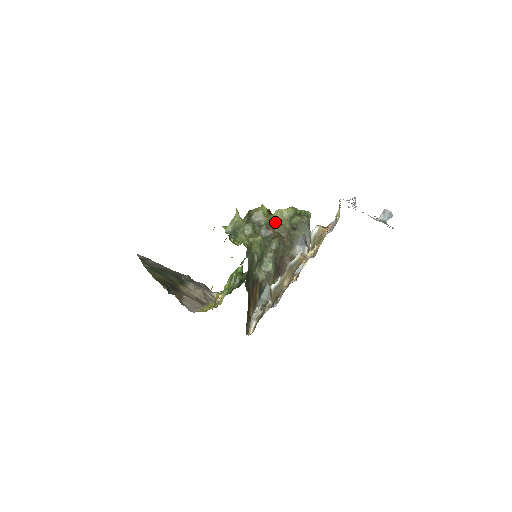
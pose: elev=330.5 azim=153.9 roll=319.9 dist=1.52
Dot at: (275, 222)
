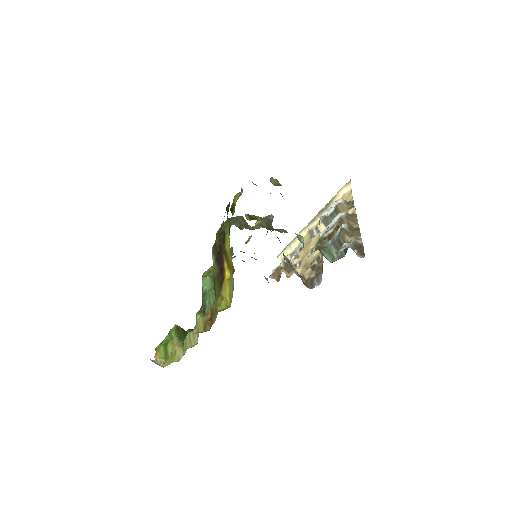
Dot at: (263, 227)
